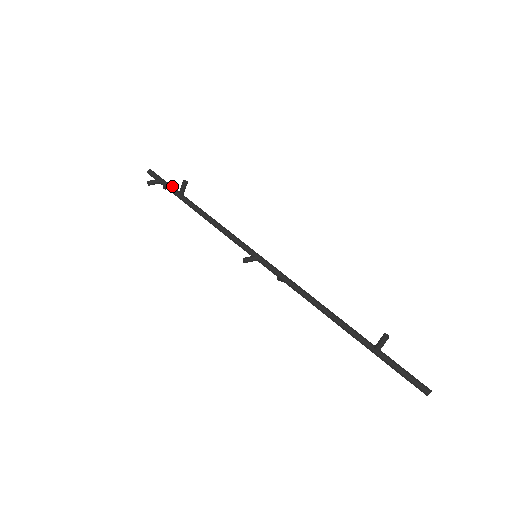
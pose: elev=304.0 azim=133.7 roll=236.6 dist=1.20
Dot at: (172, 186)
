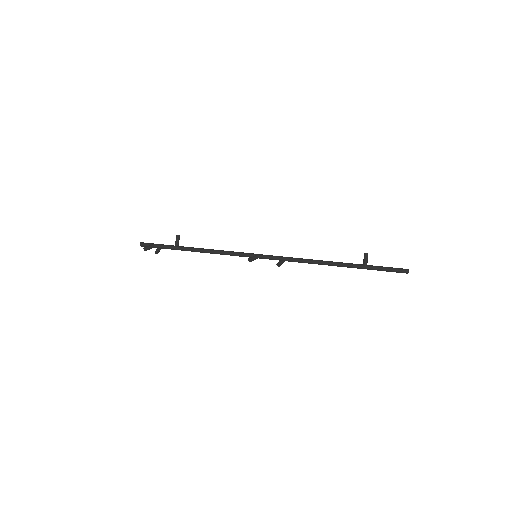
Dot at: (166, 245)
